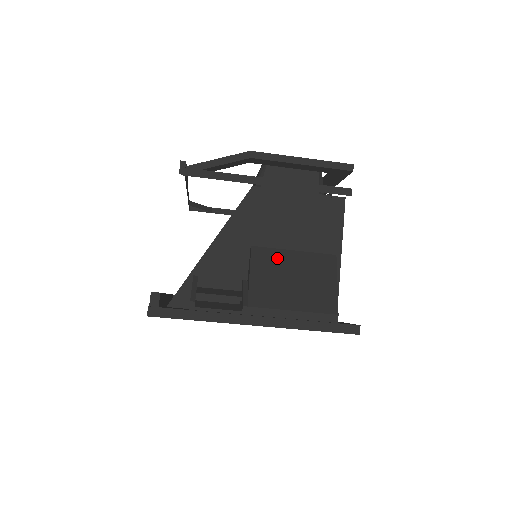
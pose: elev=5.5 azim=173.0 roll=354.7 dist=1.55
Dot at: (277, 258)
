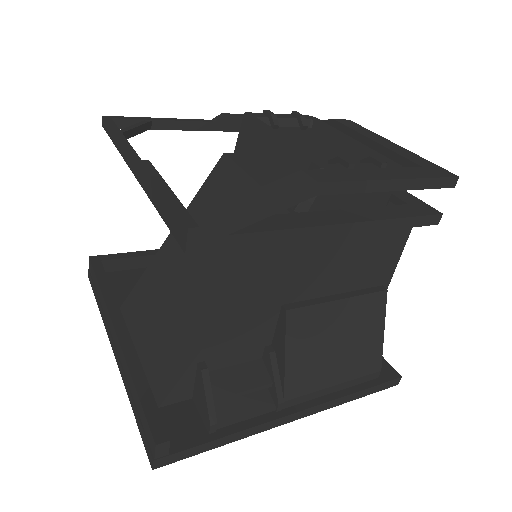
Dot at: (319, 319)
